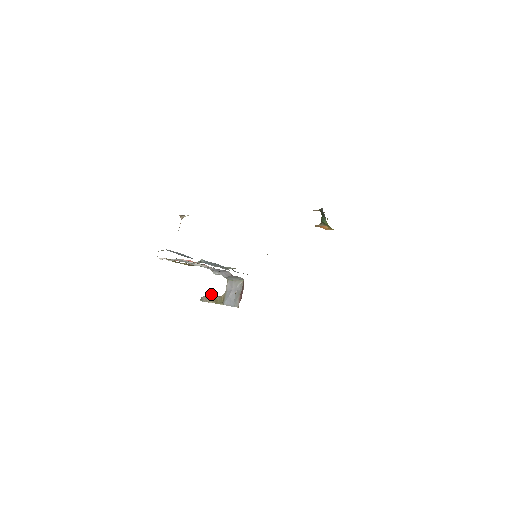
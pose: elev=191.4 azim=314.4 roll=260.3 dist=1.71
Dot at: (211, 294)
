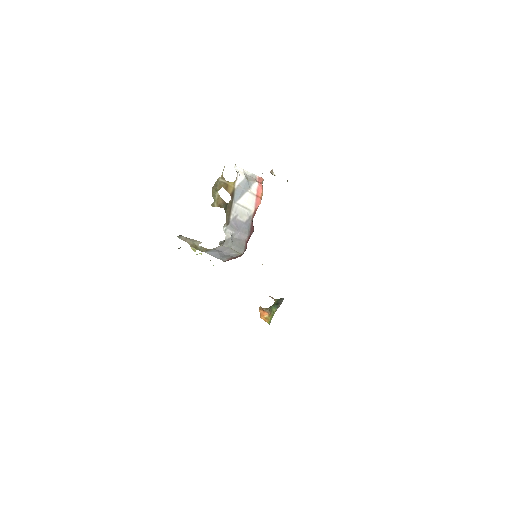
Dot at: (195, 240)
